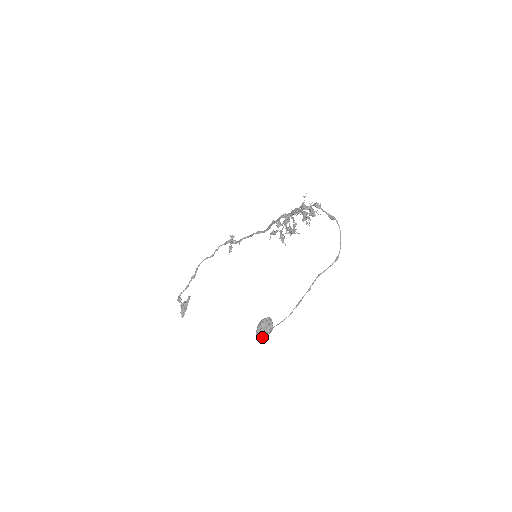
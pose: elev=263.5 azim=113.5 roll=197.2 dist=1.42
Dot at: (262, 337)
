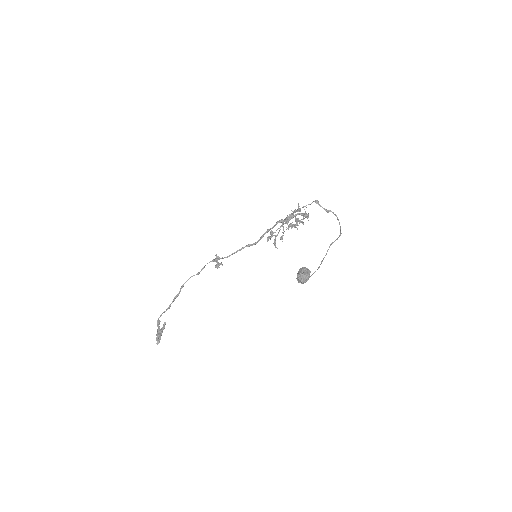
Dot at: (304, 280)
